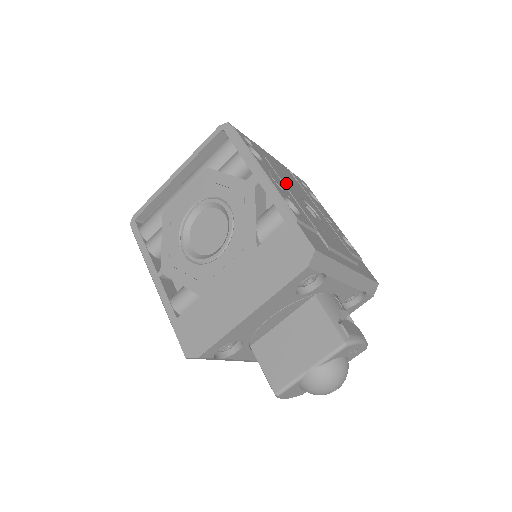
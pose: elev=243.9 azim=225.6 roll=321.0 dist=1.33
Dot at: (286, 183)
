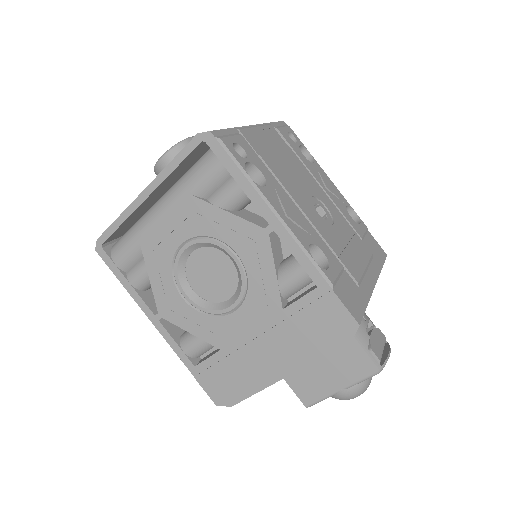
Dot at: (292, 190)
